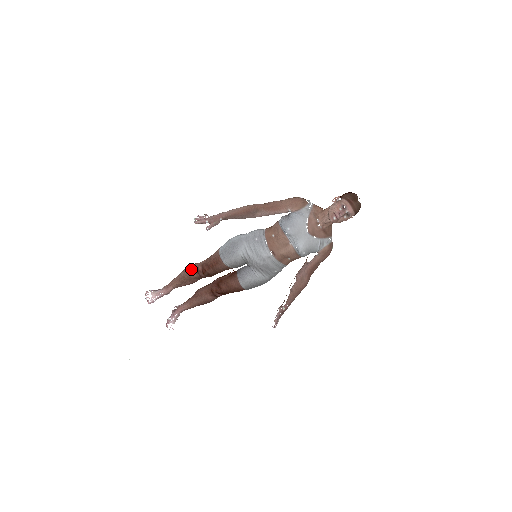
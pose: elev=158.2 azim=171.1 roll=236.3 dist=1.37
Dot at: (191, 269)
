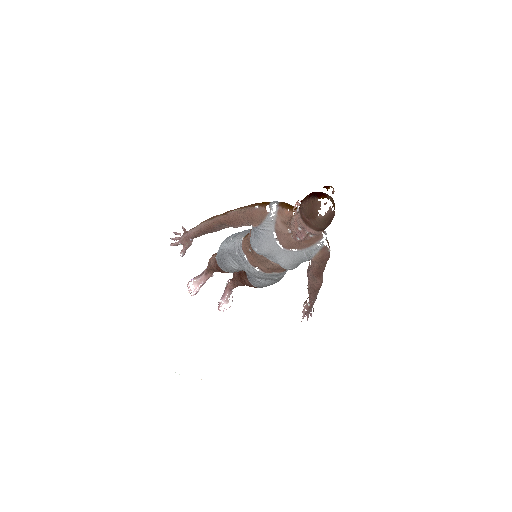
Dot at: (211, 263)
